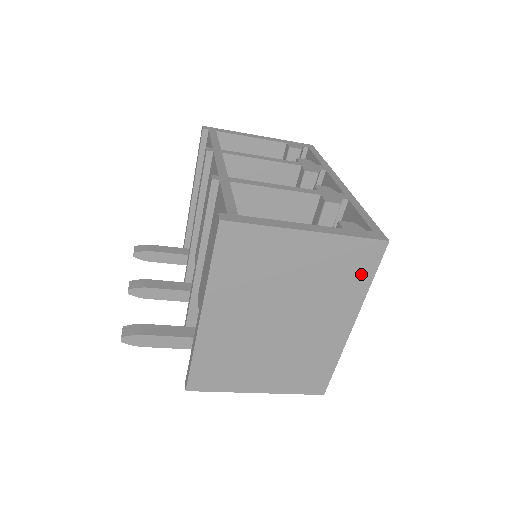
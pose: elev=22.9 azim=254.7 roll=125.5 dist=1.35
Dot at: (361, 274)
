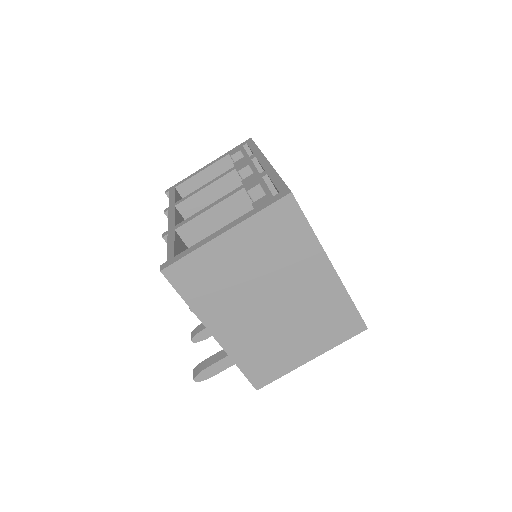
Dot at: (296, 229)
